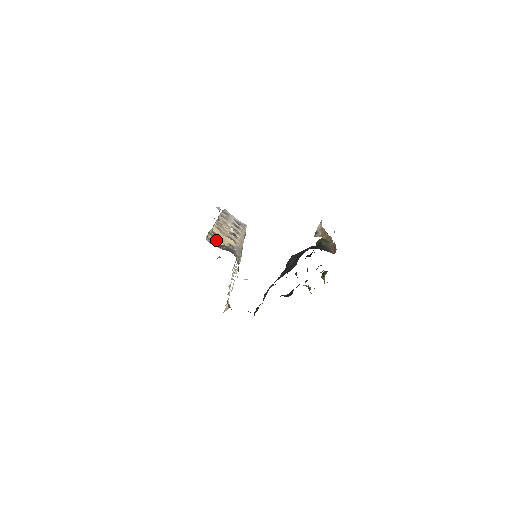
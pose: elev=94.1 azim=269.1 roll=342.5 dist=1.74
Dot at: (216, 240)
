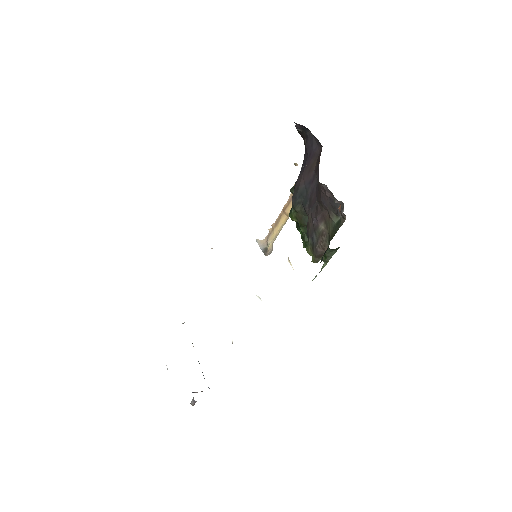
Dot at: occluded
